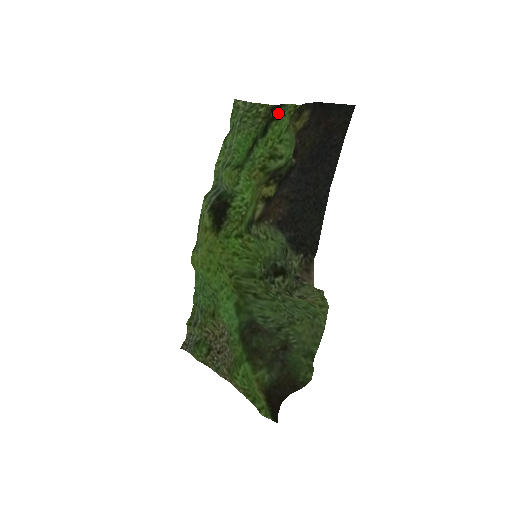
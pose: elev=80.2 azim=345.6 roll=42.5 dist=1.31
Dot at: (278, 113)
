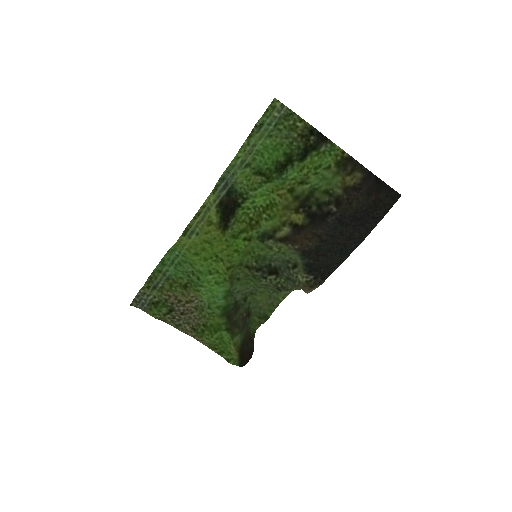
Dot at: (322, 146)
